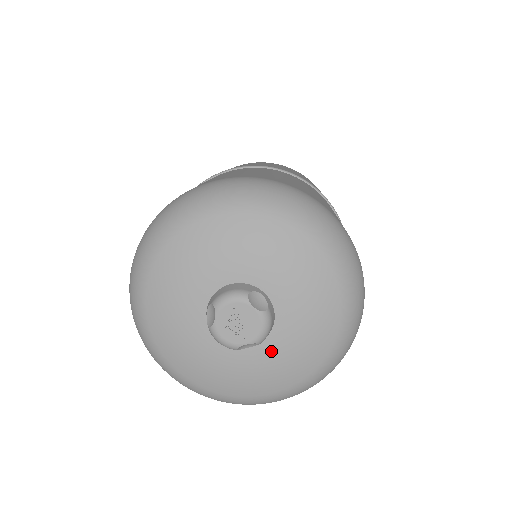
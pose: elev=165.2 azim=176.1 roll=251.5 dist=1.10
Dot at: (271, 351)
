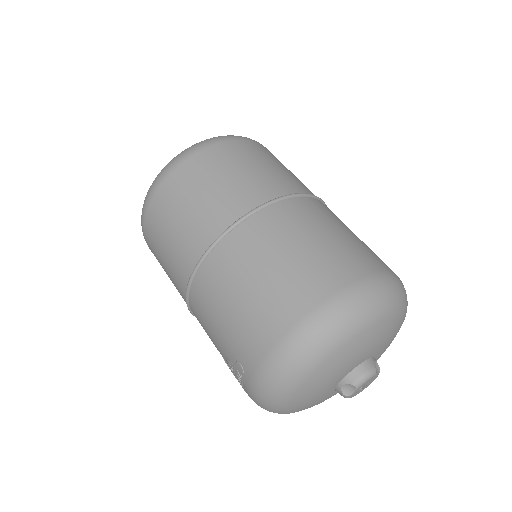
Dot at: occluded
